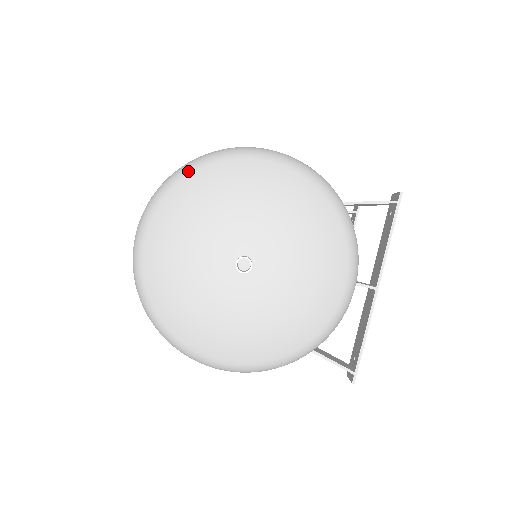
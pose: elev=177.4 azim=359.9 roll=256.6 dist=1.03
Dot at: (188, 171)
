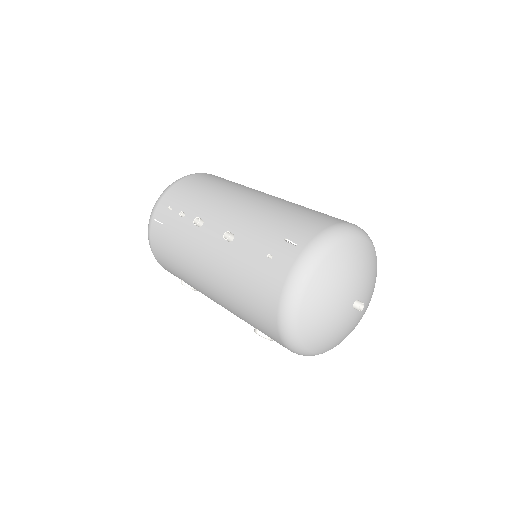
Dot at: (342, 239)
